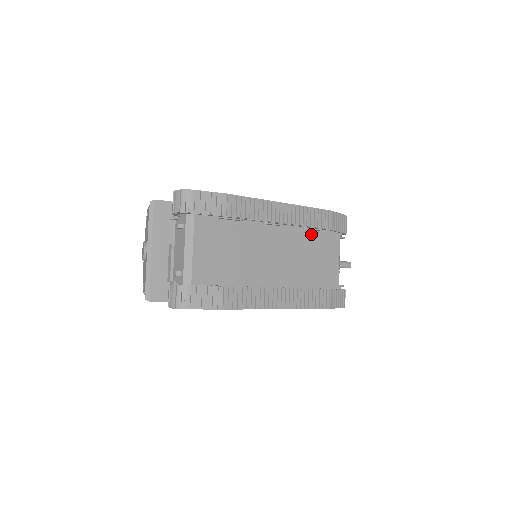
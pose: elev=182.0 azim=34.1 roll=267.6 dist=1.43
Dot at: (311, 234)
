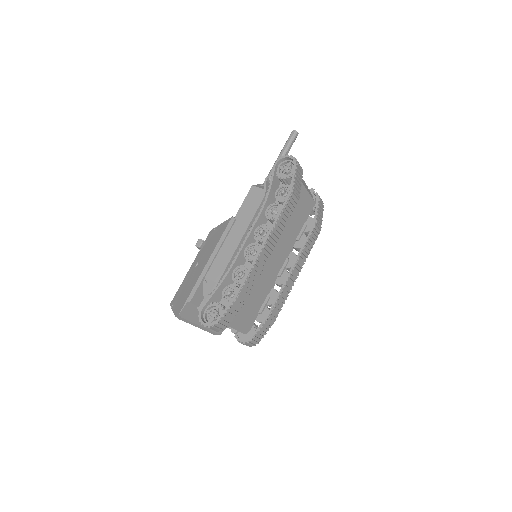
Dot at: occluded
